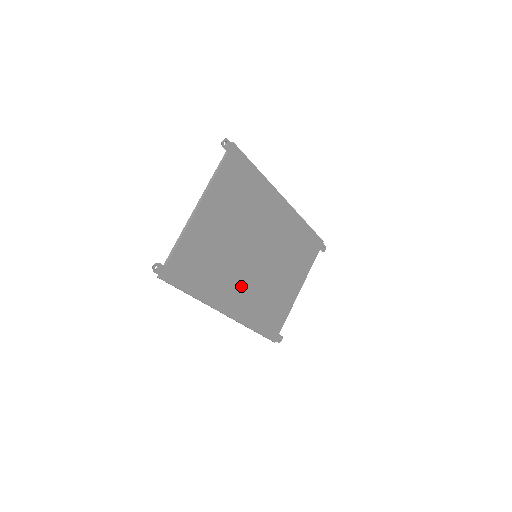
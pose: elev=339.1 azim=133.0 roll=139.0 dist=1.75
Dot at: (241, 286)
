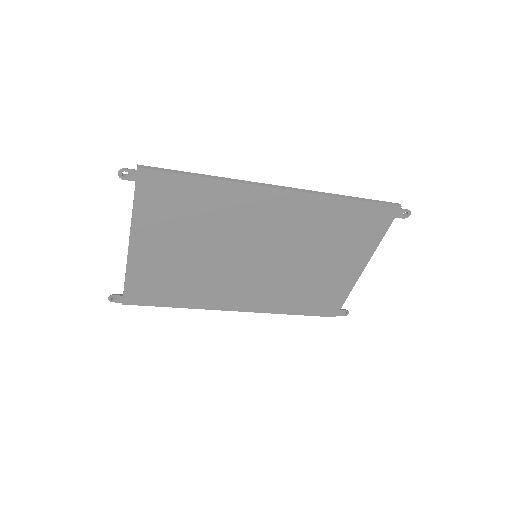
Dot at: (244, 286)
